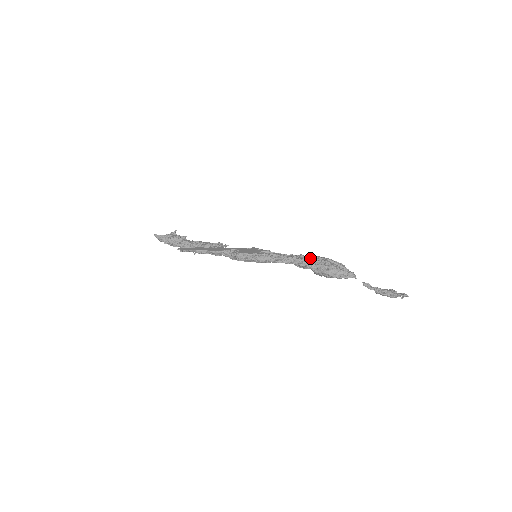
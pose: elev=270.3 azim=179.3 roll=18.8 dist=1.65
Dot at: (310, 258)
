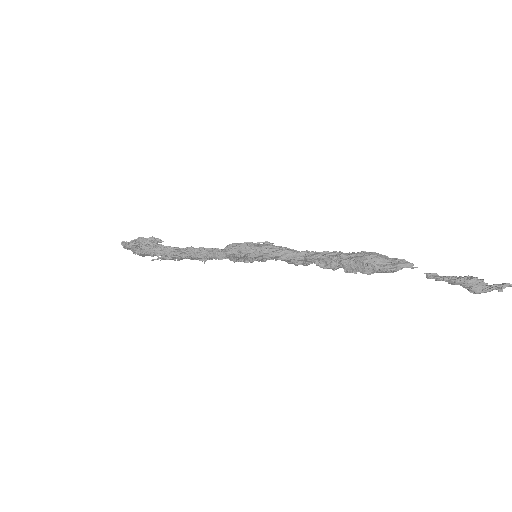
Dot at: occluded
